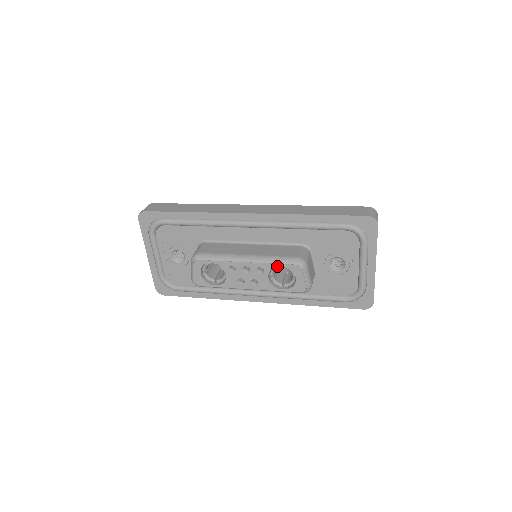
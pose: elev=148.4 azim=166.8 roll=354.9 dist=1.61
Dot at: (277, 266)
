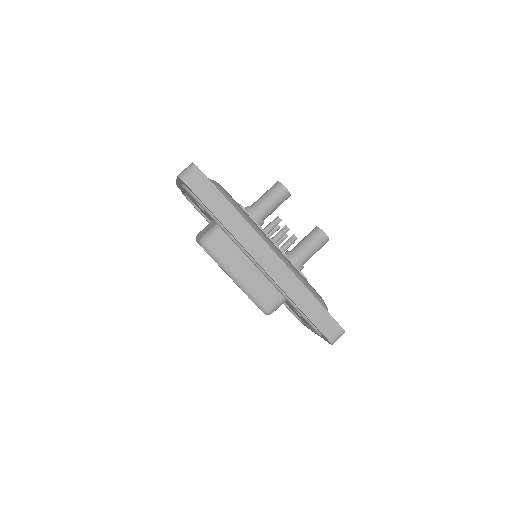
Dot at: occluded
